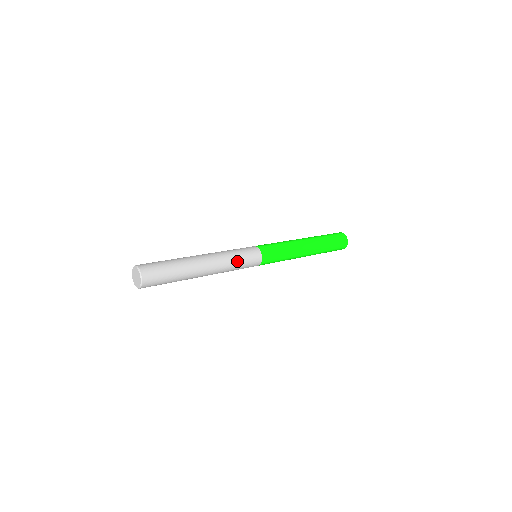
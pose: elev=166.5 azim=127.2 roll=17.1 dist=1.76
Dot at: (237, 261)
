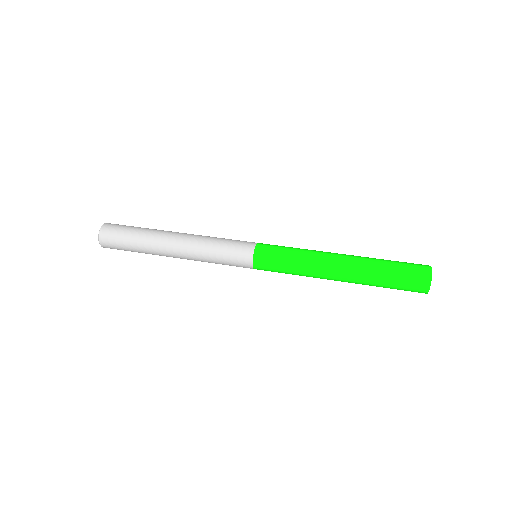
Dot at: (215, 247)
